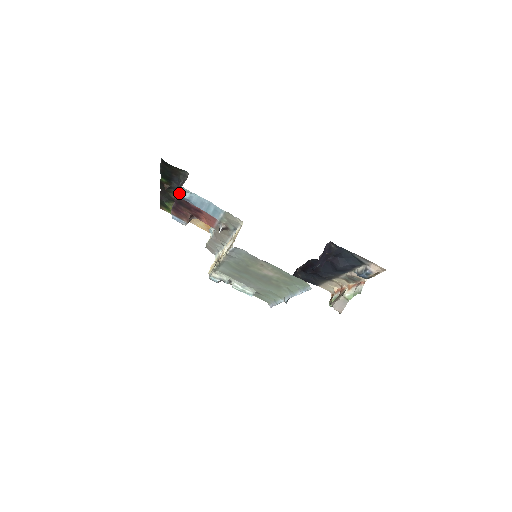
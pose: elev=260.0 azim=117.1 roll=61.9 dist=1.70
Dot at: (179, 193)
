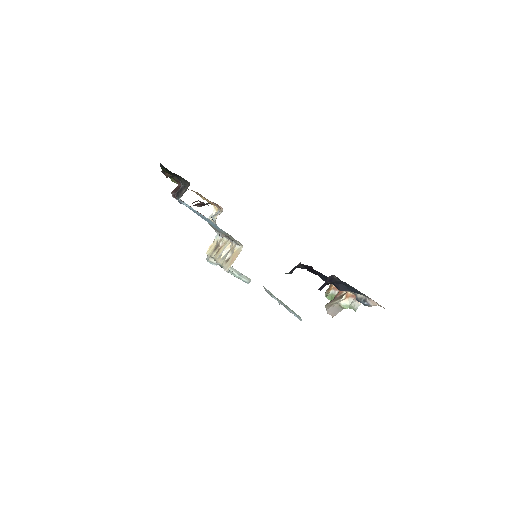
Dot at: (178, 200)
